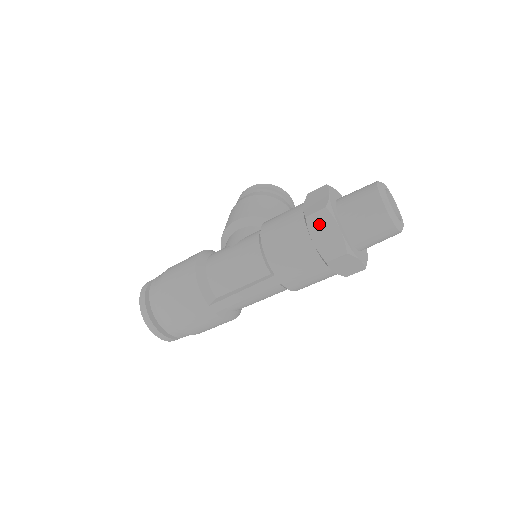
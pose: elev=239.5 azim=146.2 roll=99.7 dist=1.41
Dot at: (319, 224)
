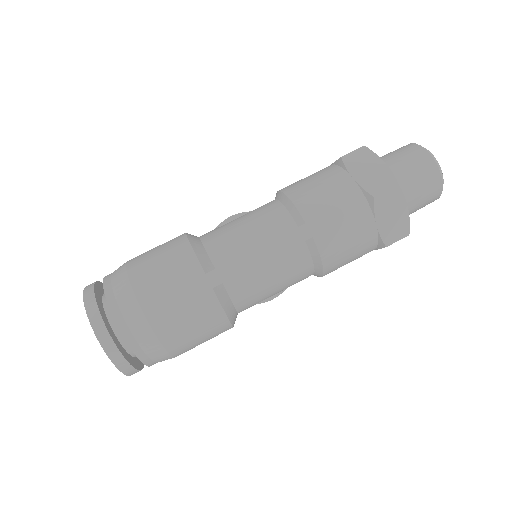
Dot at: (359, 161)
